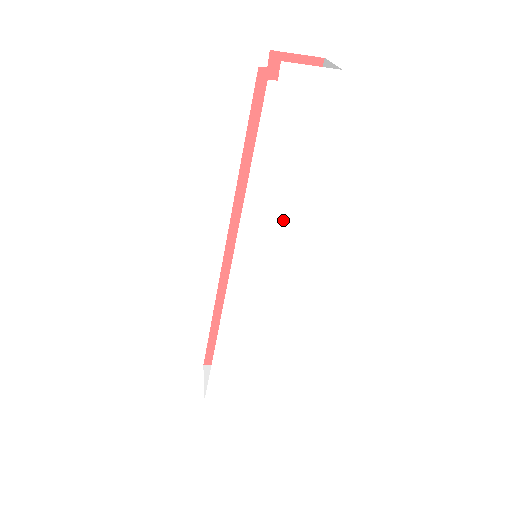
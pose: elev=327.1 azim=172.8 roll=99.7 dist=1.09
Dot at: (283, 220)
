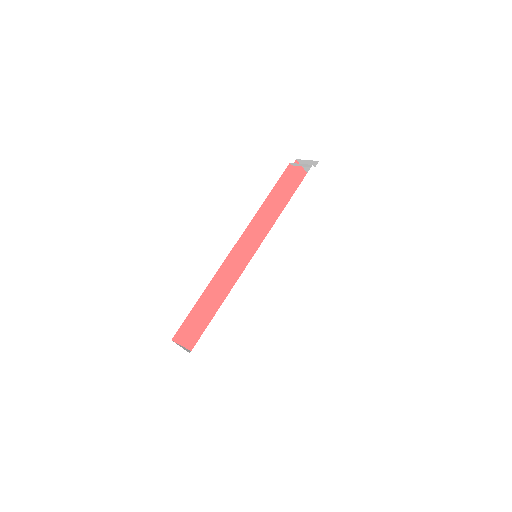
Dot at: (288, 234)
